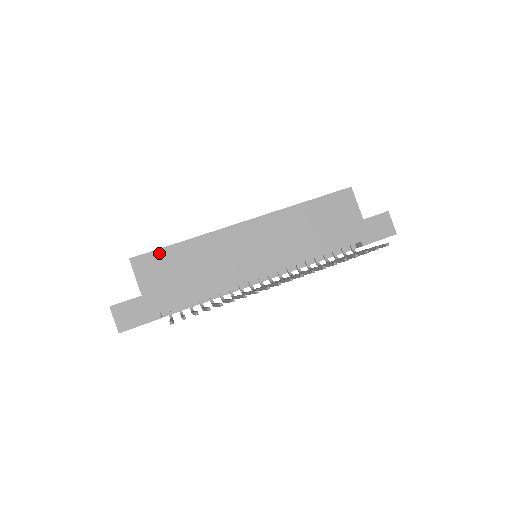
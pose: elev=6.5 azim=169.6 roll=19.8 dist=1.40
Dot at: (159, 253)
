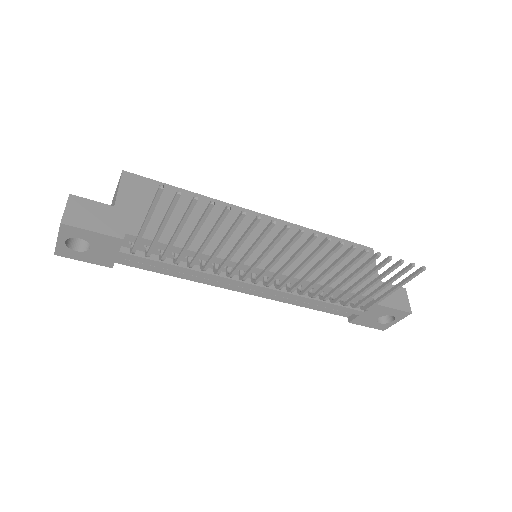
Dot at: (158, 185)
